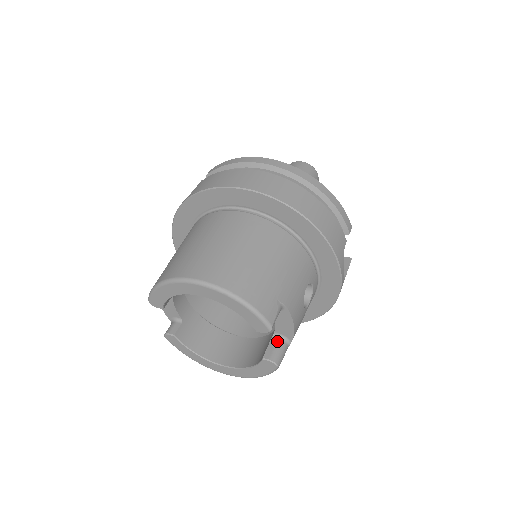
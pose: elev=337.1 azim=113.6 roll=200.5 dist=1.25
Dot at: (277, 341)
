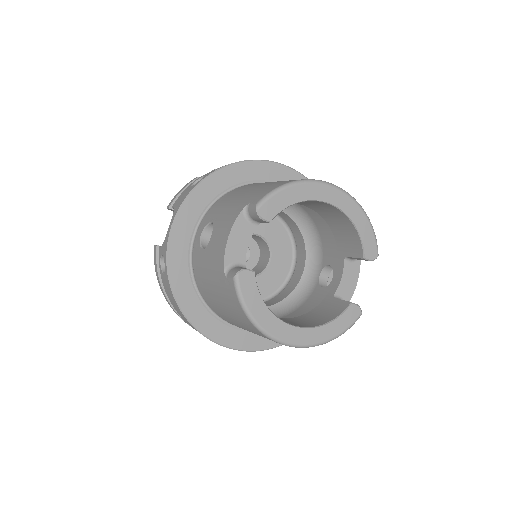
Dot at: occluded
